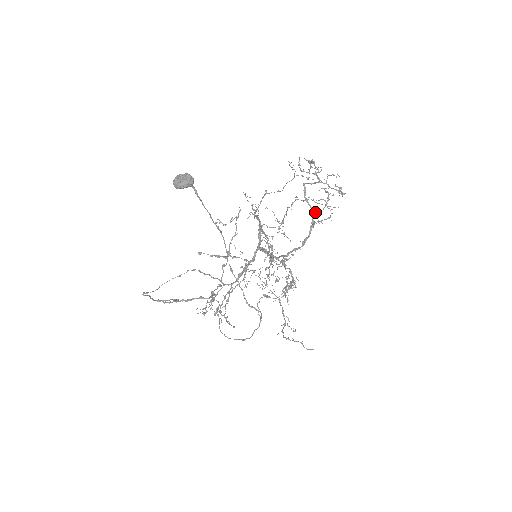
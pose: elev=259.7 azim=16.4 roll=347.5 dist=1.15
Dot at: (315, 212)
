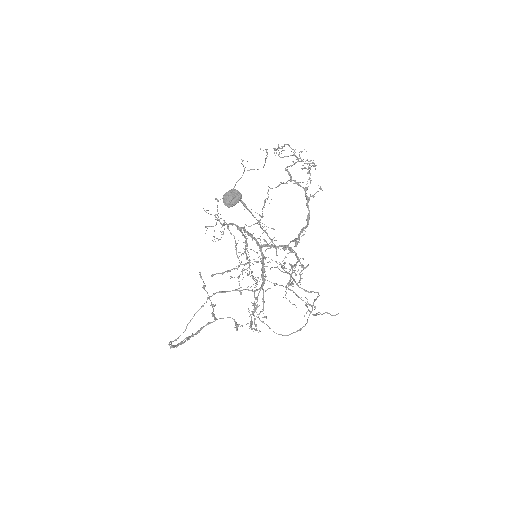
Dot at: (306, 189)
